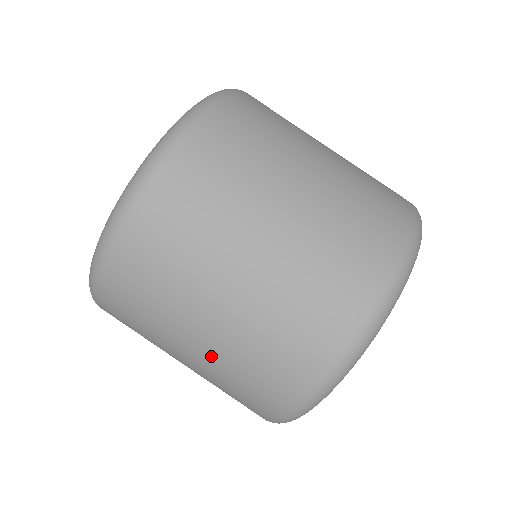
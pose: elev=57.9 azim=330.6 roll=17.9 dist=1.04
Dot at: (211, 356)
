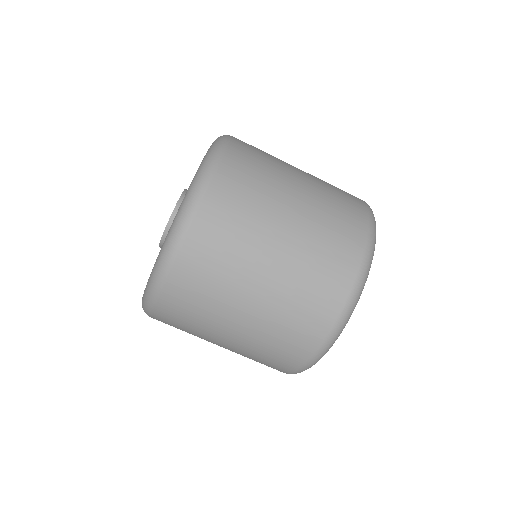
Dot at: (283, 274)
